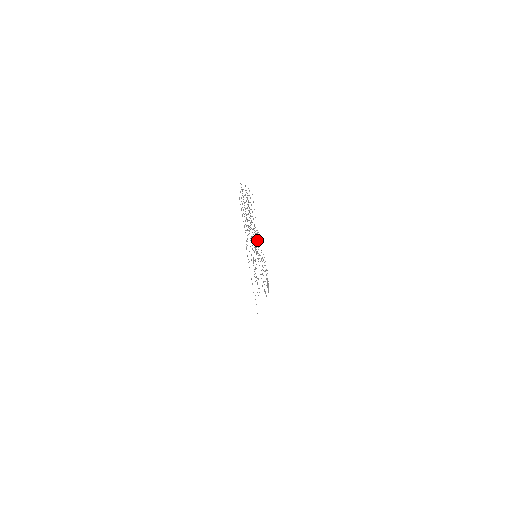
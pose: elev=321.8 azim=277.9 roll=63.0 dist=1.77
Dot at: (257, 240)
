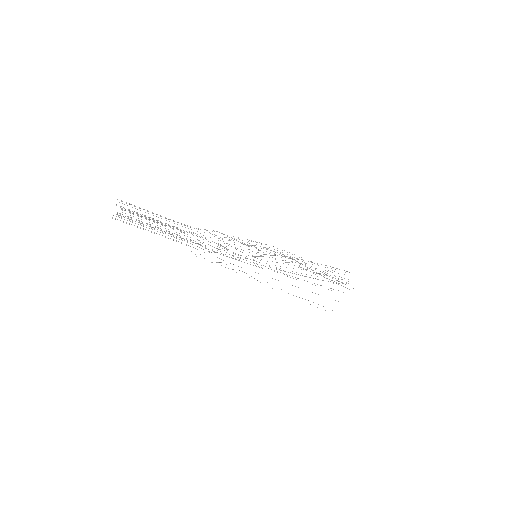
Dot at: occluded
